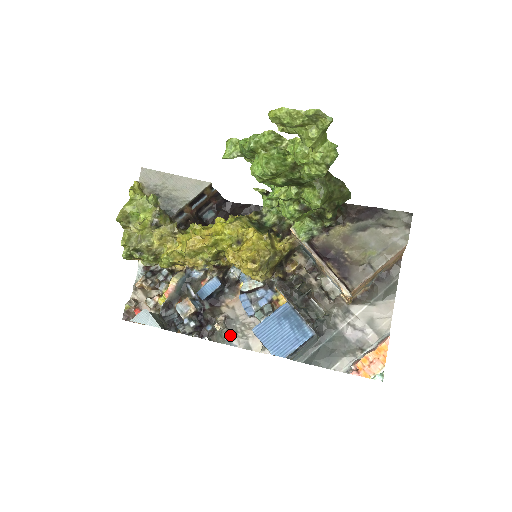
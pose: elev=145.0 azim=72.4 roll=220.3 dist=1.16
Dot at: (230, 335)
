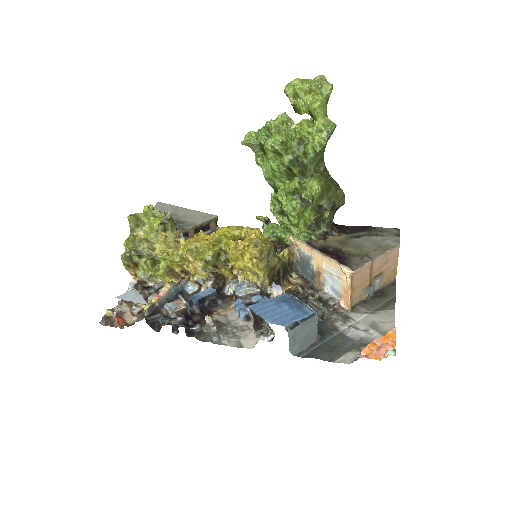
Dot at: (220, 335)
